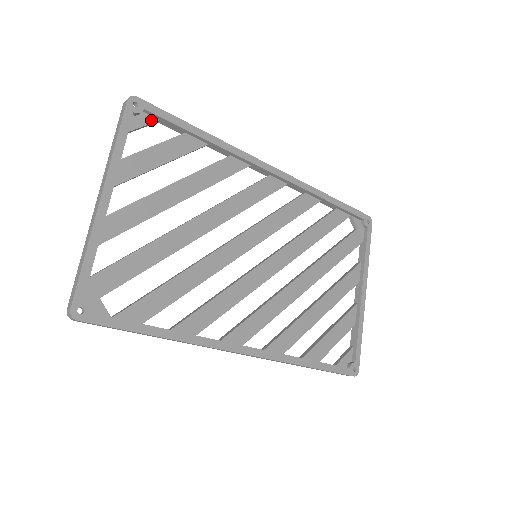
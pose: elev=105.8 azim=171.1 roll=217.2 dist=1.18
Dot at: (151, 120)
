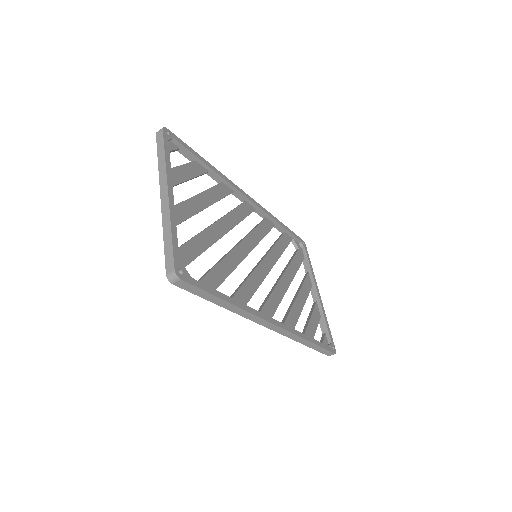
Dot at: (176, 147)
